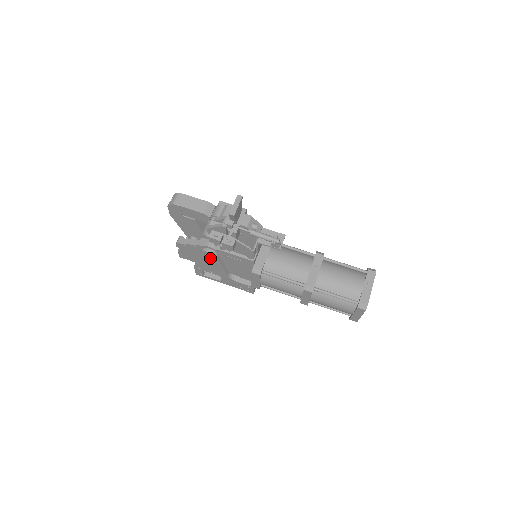
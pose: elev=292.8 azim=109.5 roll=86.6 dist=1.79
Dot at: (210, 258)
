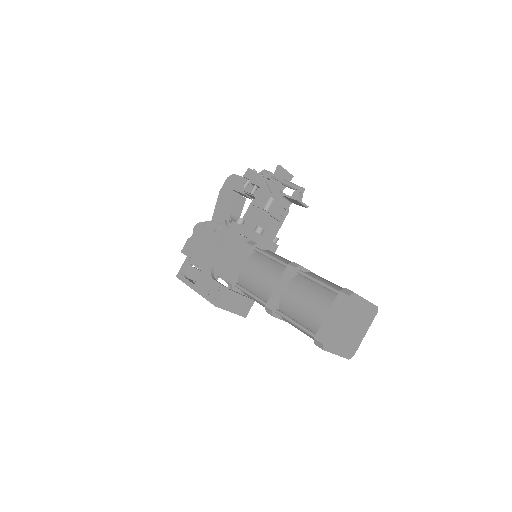
Dot at: (216, 232)
